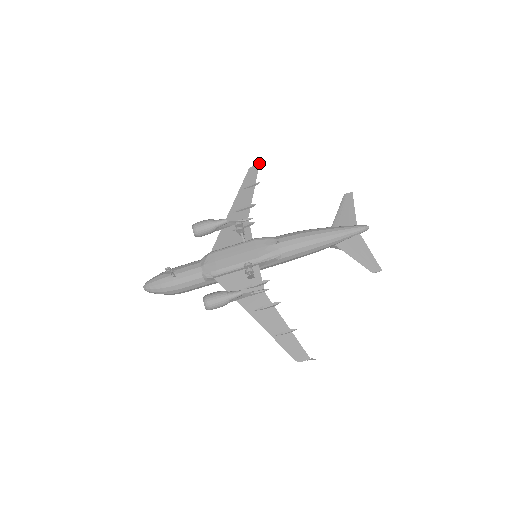
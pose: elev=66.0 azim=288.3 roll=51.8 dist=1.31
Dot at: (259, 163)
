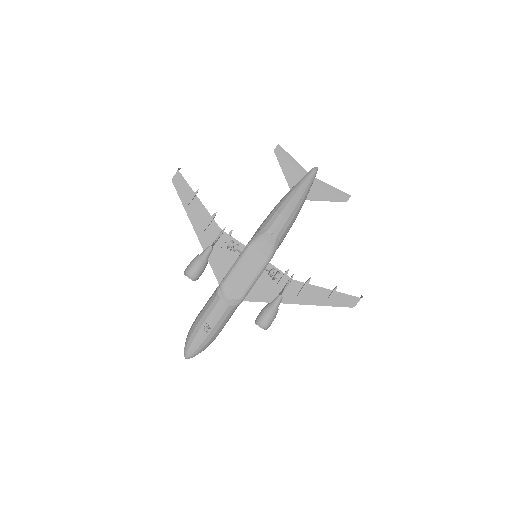
Dot at: (178, 170)
